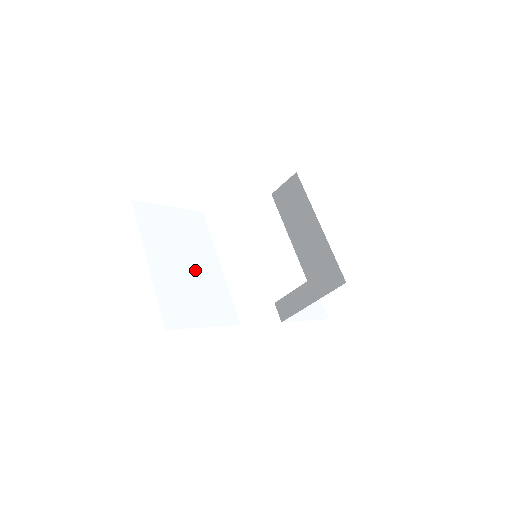
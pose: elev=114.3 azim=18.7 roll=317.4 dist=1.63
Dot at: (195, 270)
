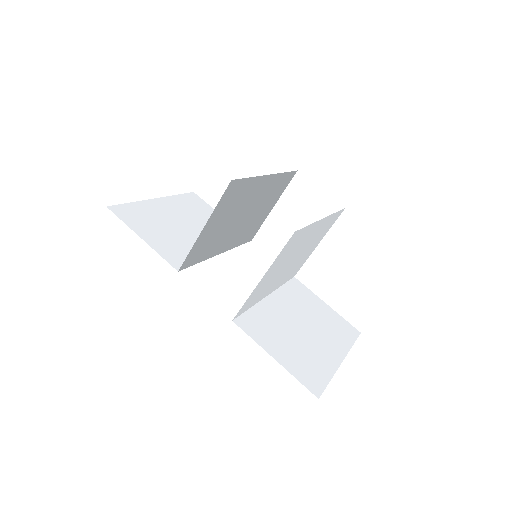
Dot at: (188, 232)
